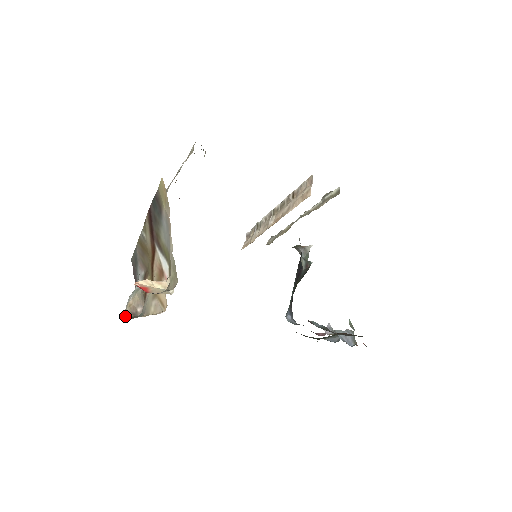
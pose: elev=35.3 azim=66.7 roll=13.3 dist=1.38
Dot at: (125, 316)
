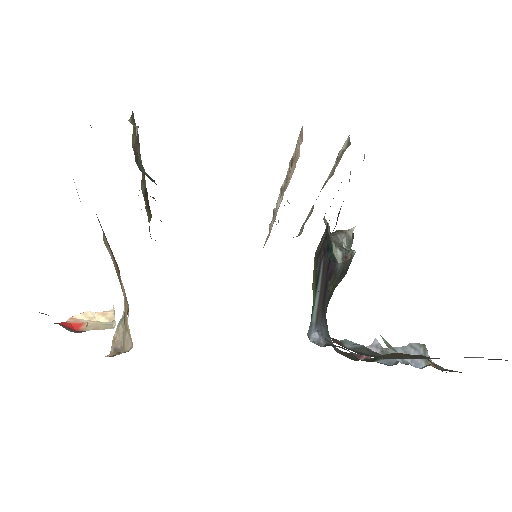
Dot at: occluded
